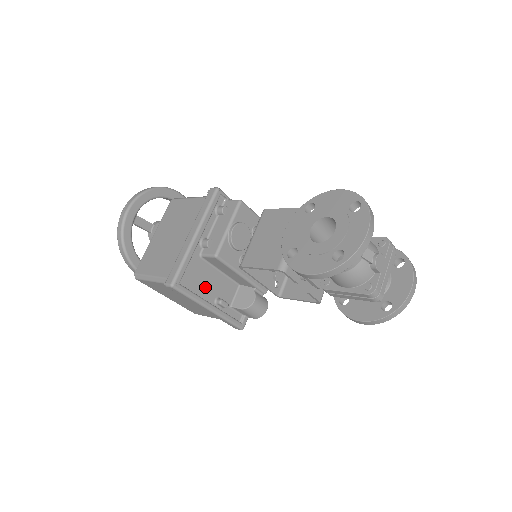
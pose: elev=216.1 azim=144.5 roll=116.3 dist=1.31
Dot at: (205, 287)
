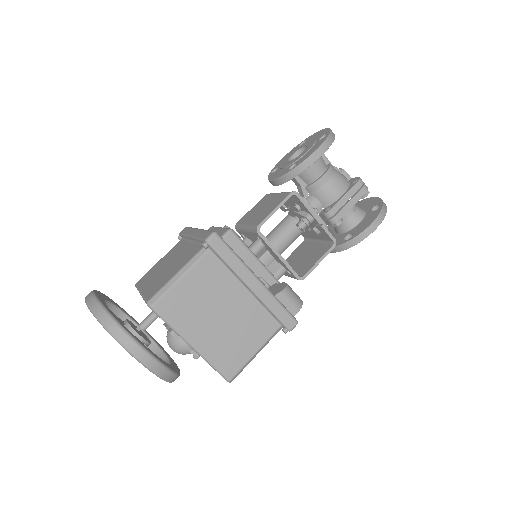
Dot at: occluded
